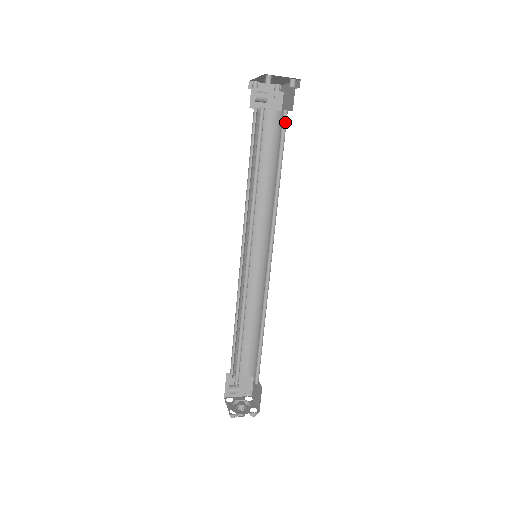
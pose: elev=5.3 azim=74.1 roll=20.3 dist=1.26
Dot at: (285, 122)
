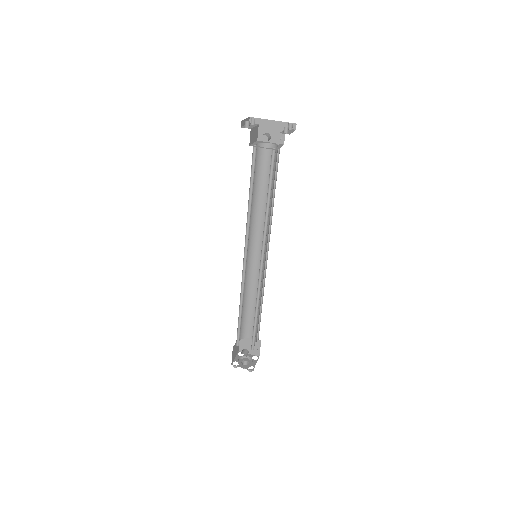
Dot at: (277, 153)
